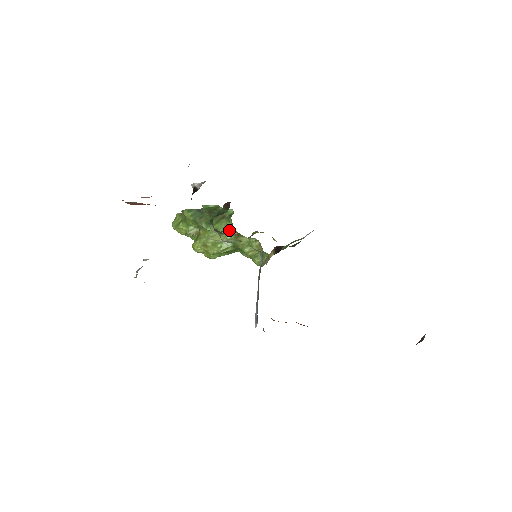
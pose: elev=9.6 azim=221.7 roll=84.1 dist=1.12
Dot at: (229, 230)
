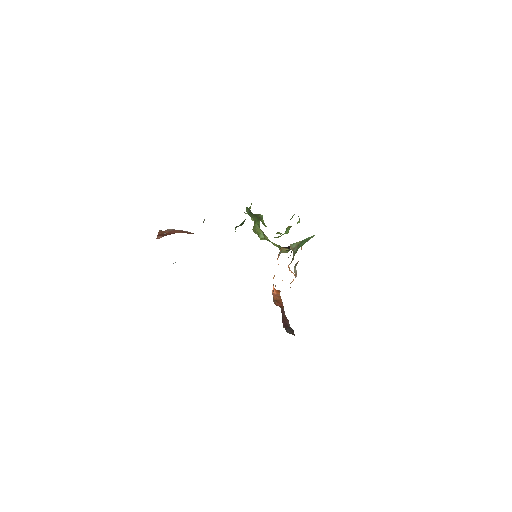
Dot at: (260, 229)
